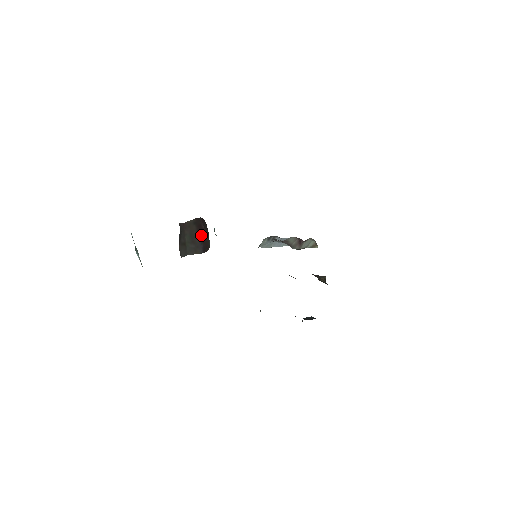
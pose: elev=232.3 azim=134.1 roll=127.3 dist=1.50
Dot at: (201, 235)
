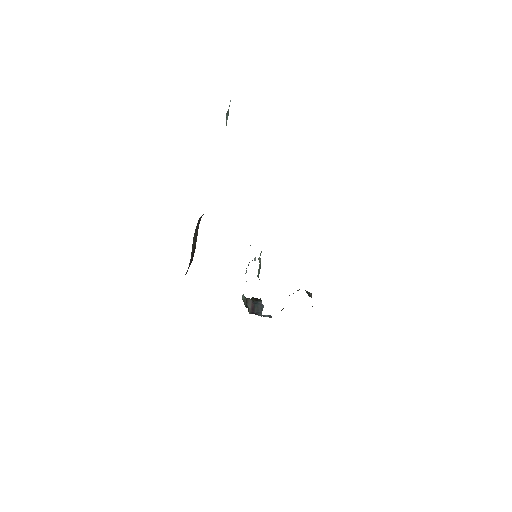
Dot at: (192, 257)
